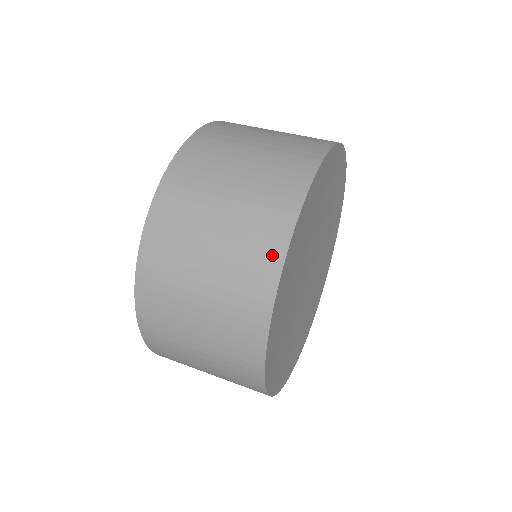
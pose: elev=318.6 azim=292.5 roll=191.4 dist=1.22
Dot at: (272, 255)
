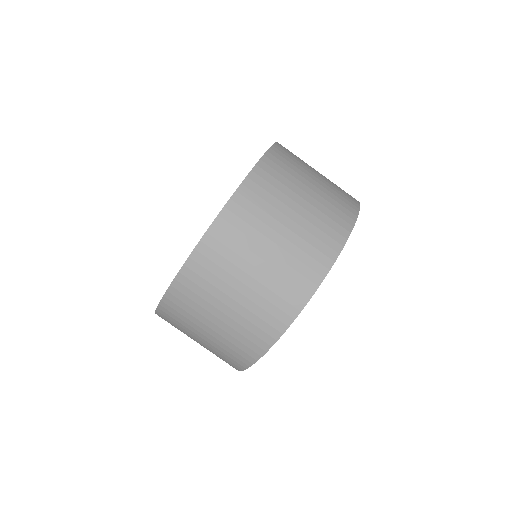
Dot at: (302, 293)
